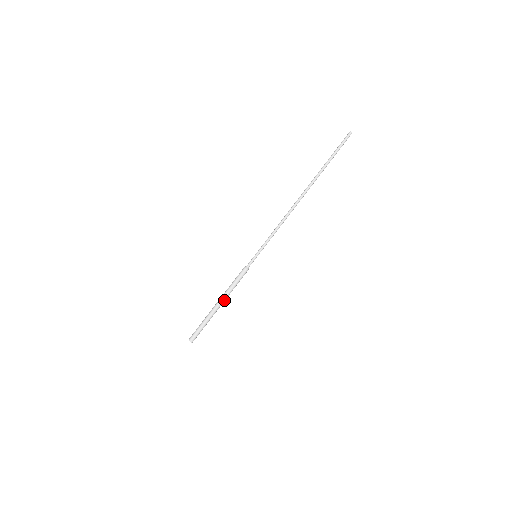
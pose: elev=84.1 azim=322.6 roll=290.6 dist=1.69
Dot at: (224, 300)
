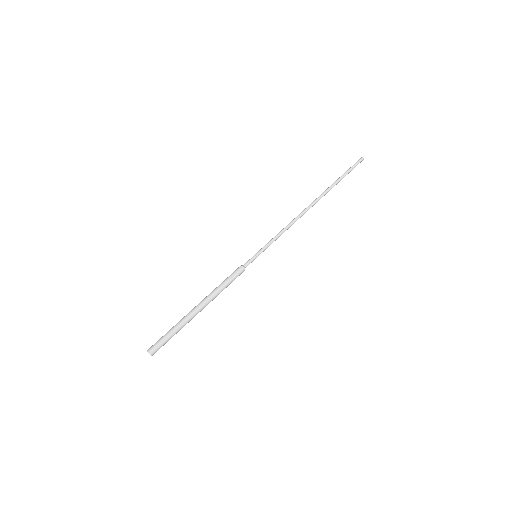
Dot at: (208, 301)
